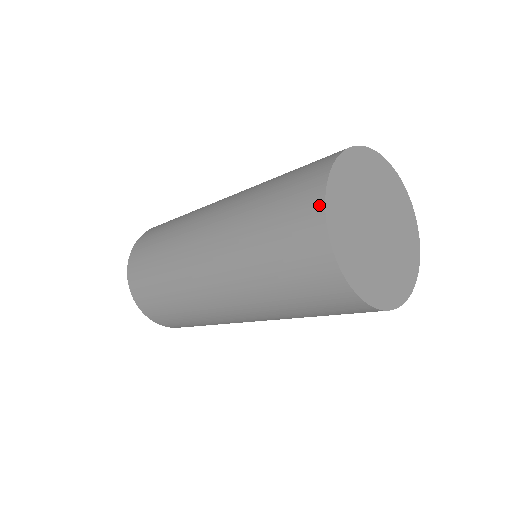
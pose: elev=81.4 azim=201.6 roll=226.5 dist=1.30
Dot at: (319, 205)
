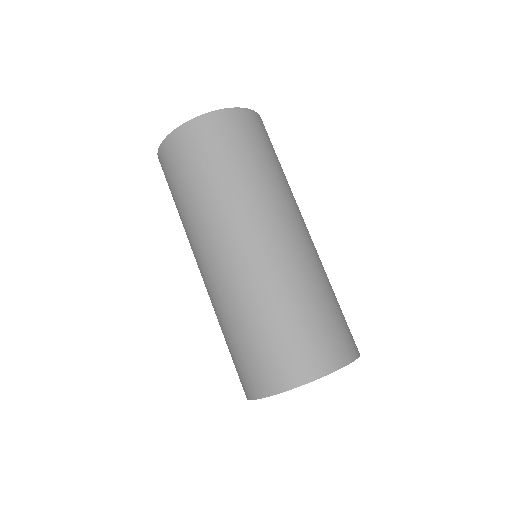
Dot at: (290, 384)
